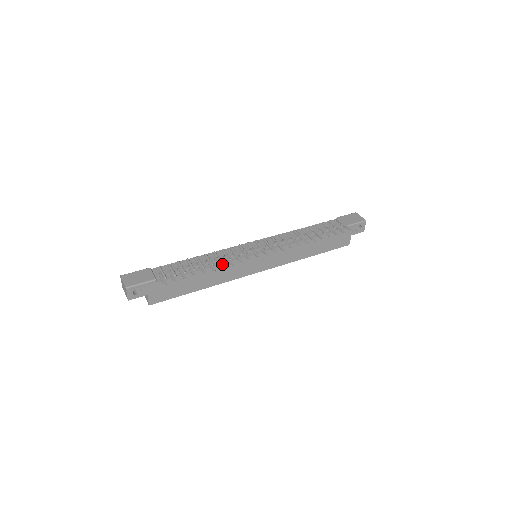
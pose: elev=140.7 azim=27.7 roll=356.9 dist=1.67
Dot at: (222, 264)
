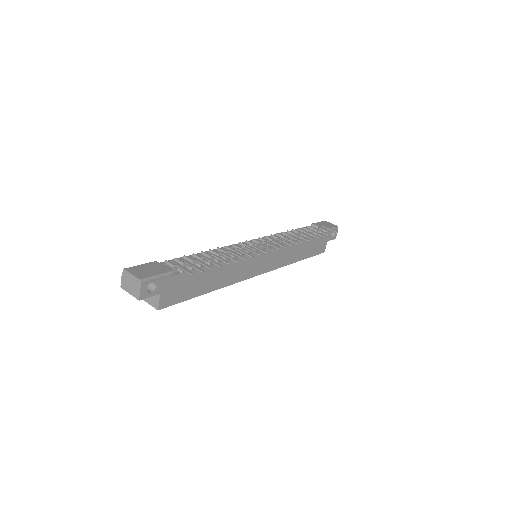
Dot at: occluded
